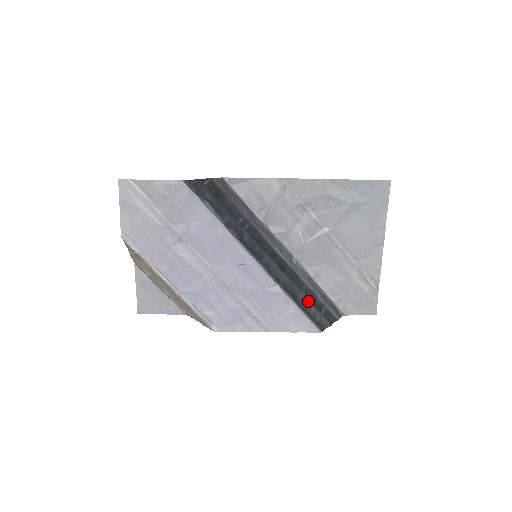
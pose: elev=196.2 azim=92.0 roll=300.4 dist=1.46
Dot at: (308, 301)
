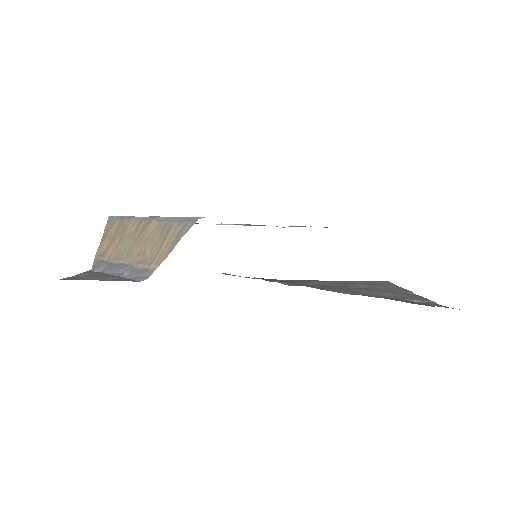
Dot at: occluded
